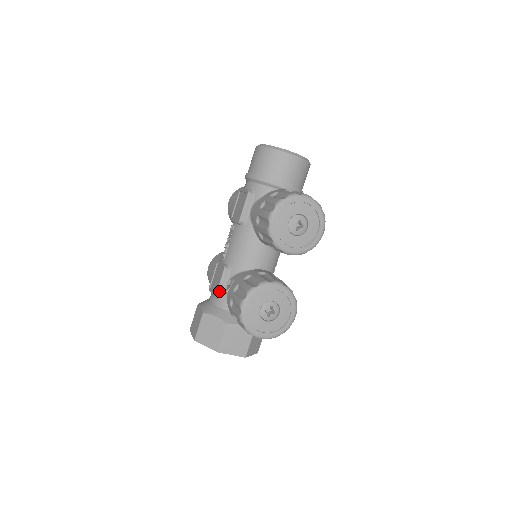
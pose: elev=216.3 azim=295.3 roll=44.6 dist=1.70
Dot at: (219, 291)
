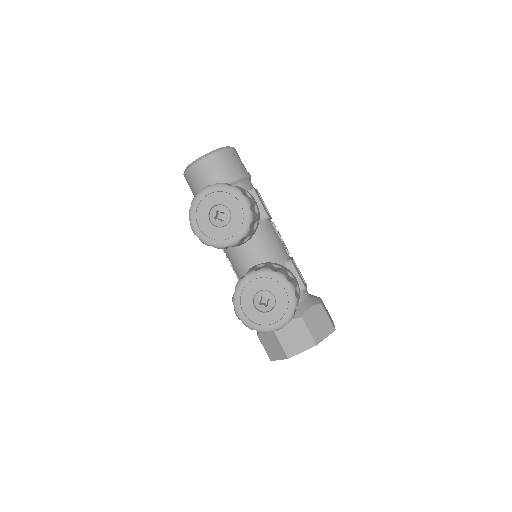
Dot at: occluded
